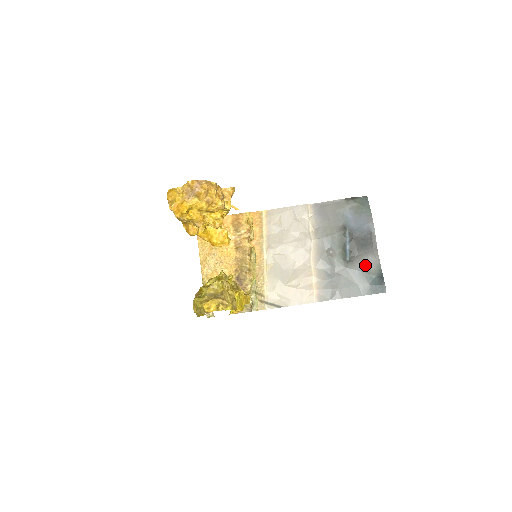
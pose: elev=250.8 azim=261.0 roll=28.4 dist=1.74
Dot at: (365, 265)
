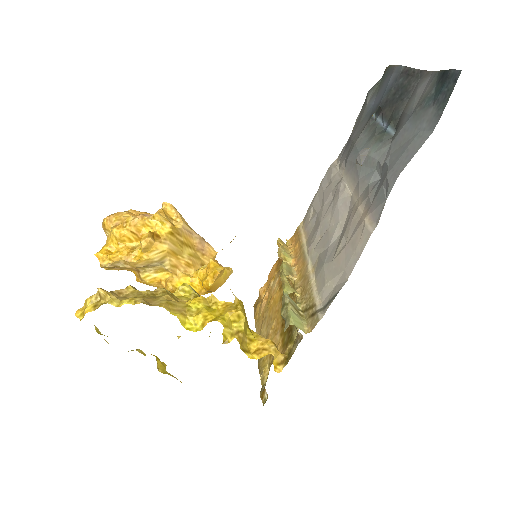
Dot at: (415, 103)
